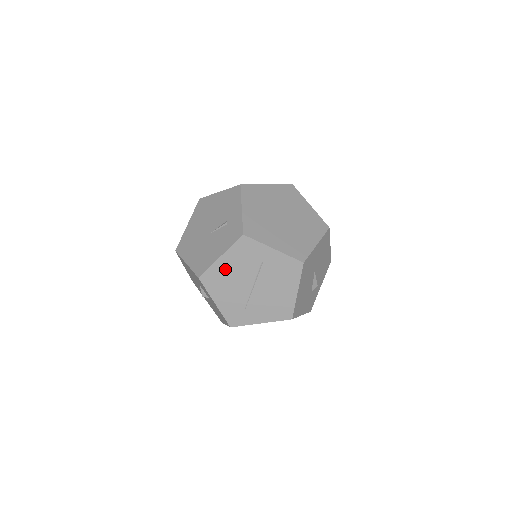
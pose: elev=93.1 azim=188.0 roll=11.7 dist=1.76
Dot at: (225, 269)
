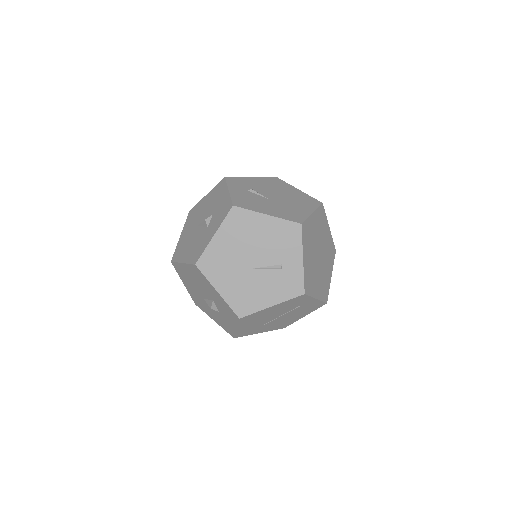
Dot at: (267, 312)
